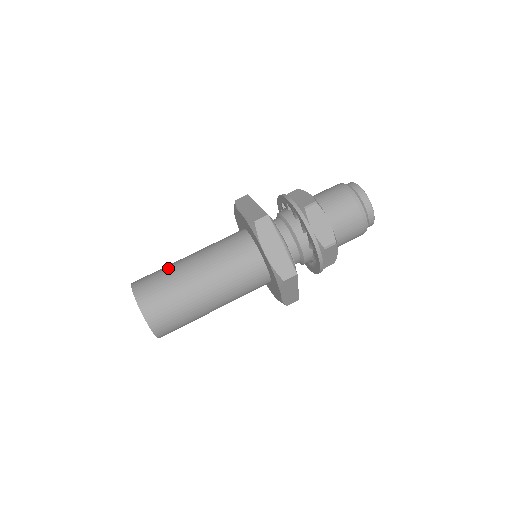
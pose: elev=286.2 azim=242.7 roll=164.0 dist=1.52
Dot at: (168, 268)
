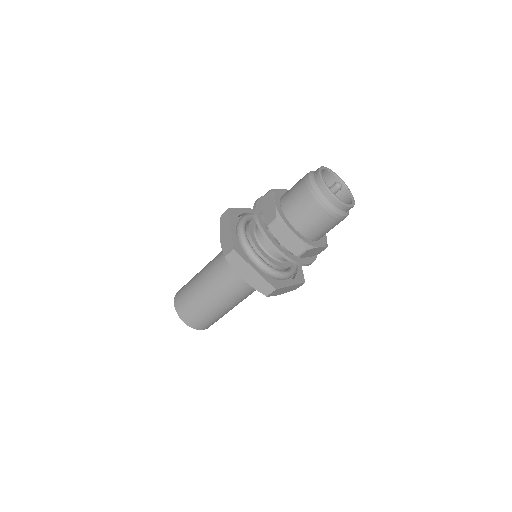
Dot at: (191, 284)
